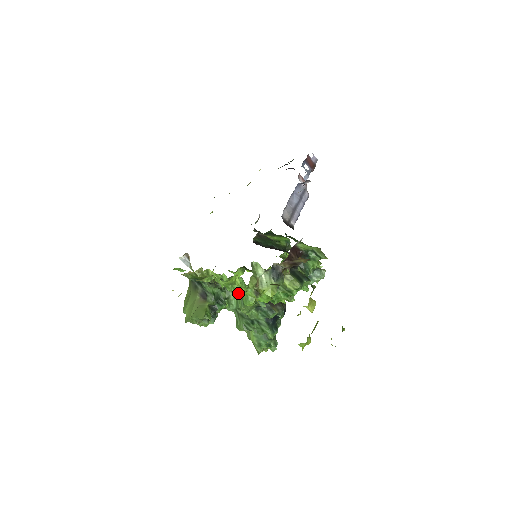
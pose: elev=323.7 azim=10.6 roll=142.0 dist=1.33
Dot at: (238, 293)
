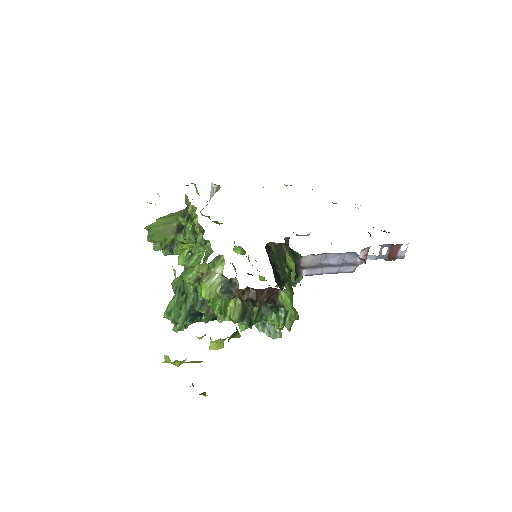
Dot at: (179, 260)
